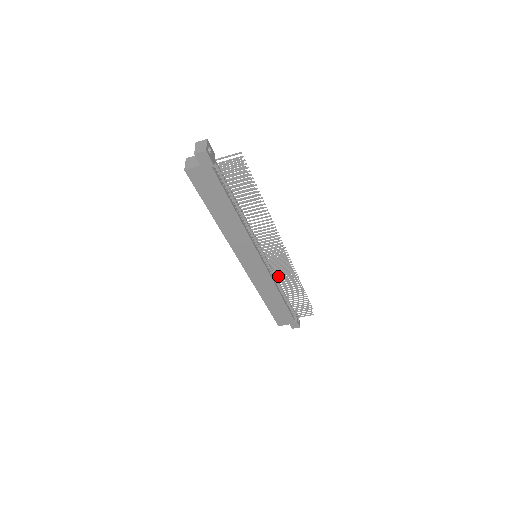
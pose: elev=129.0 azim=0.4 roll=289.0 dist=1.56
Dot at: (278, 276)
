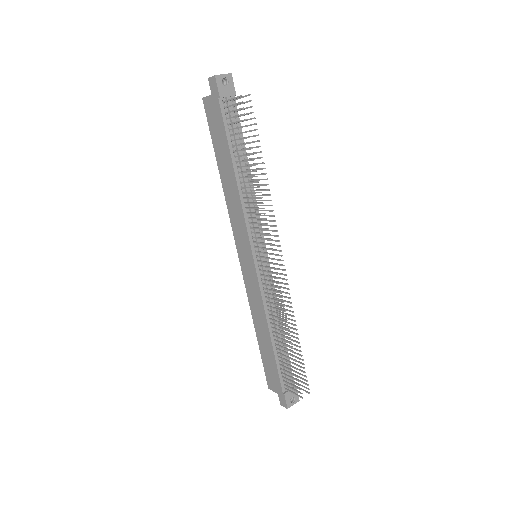
Dot at: (277, 306)
